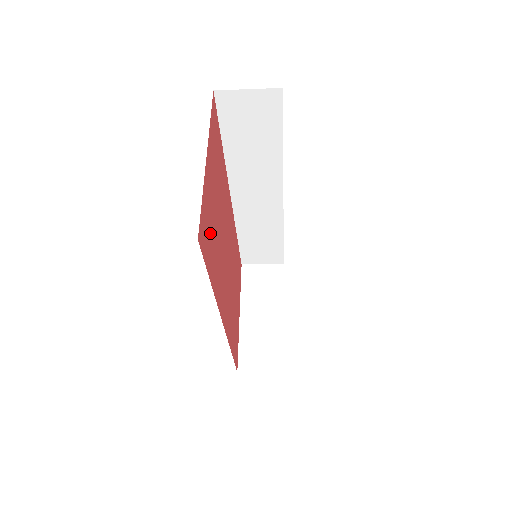
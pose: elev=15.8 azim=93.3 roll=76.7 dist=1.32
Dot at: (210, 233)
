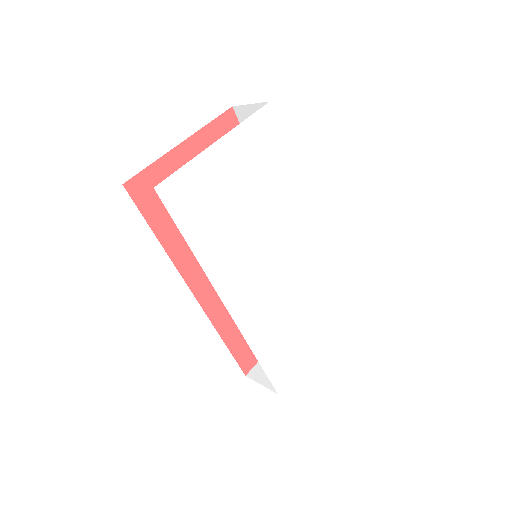
Dot at: occluded
